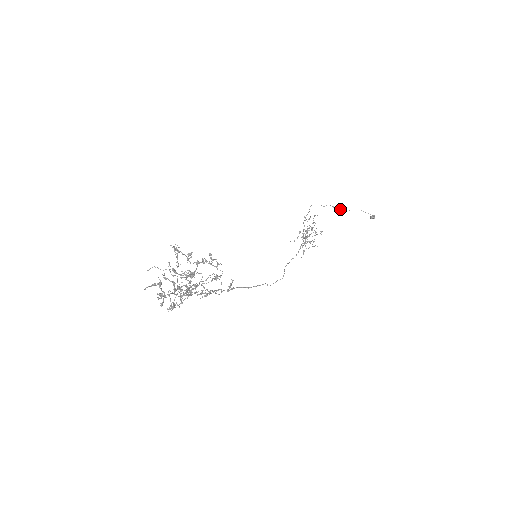
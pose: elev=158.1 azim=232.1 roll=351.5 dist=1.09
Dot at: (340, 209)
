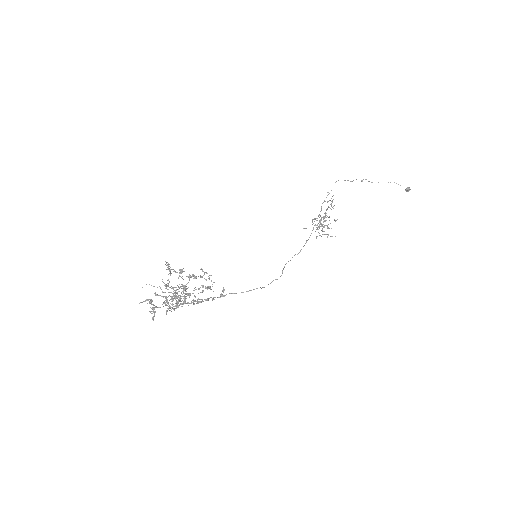
Dot at: (371, 182)
